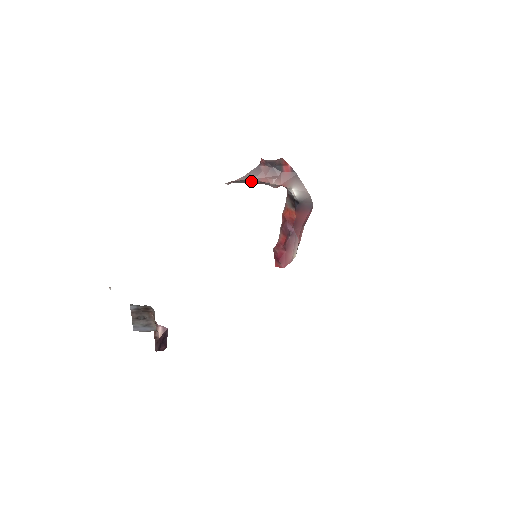
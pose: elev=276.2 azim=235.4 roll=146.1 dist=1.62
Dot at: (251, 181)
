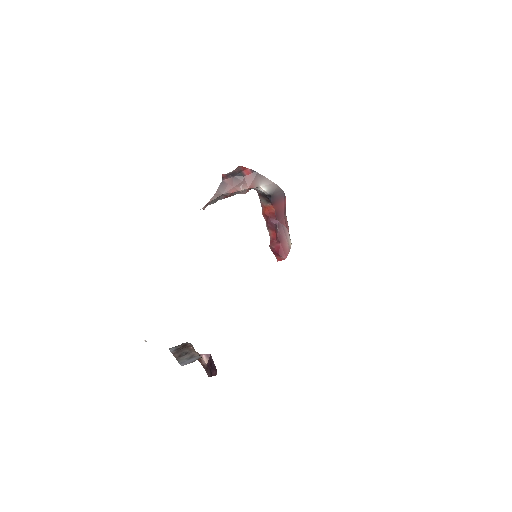
Dot at: (222, 197)
